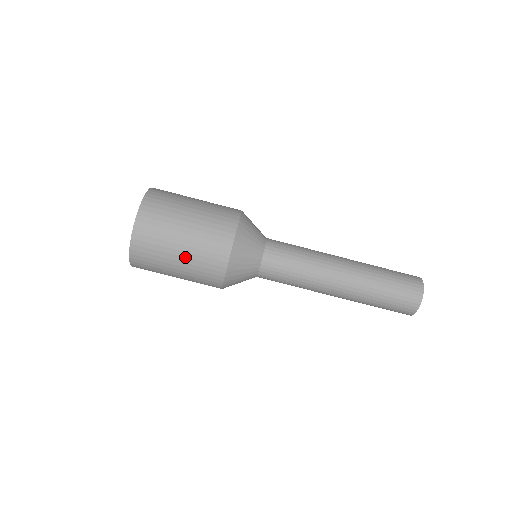
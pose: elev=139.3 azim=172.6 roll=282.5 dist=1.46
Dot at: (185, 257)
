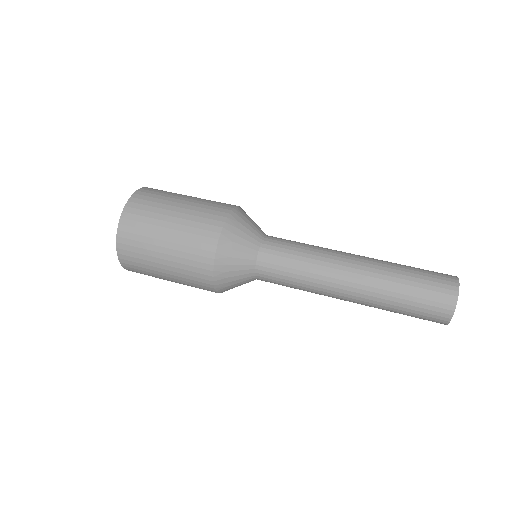
Dot at: (177, 223)
